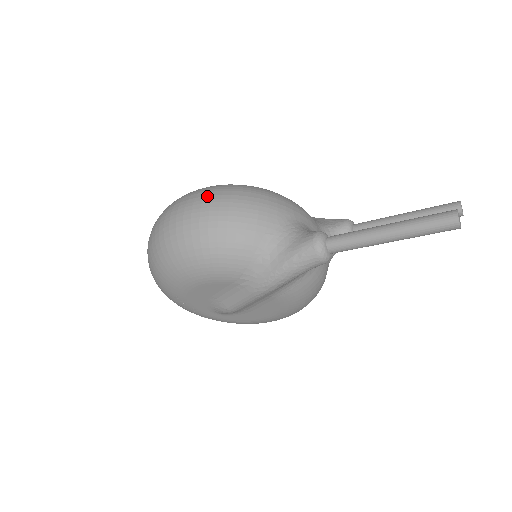
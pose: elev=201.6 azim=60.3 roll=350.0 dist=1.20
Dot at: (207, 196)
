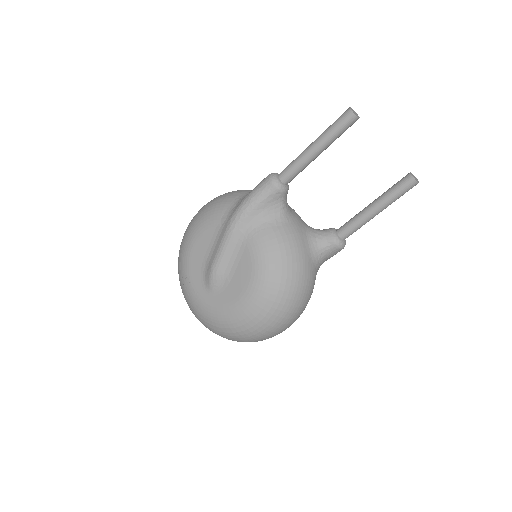
Dot at: occluded
